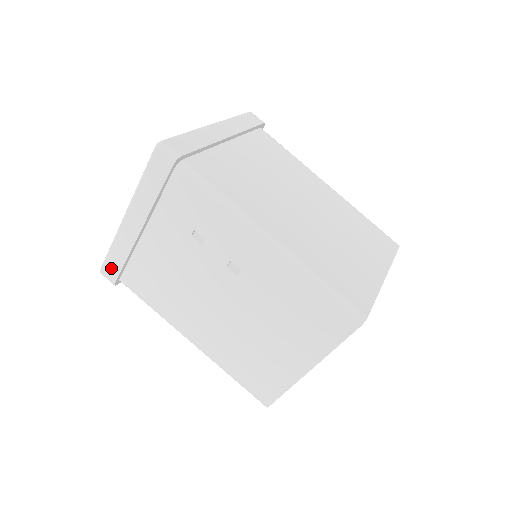
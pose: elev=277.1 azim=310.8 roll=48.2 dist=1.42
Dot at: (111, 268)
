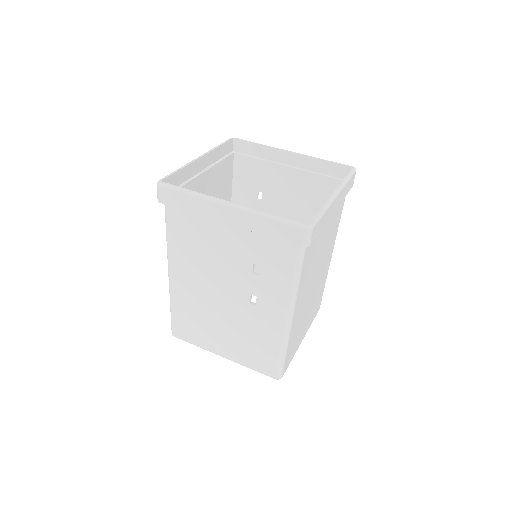
Dot at: (171, 197)
